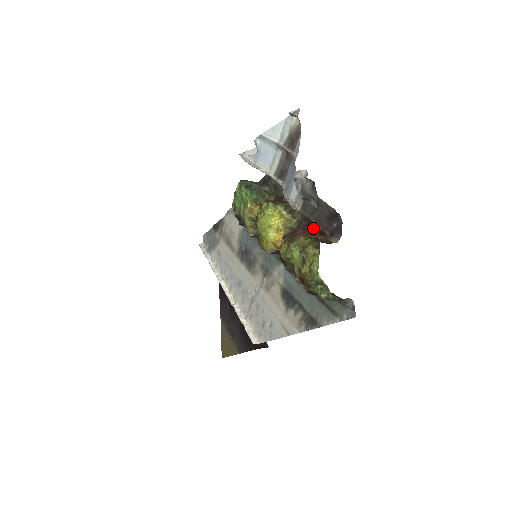
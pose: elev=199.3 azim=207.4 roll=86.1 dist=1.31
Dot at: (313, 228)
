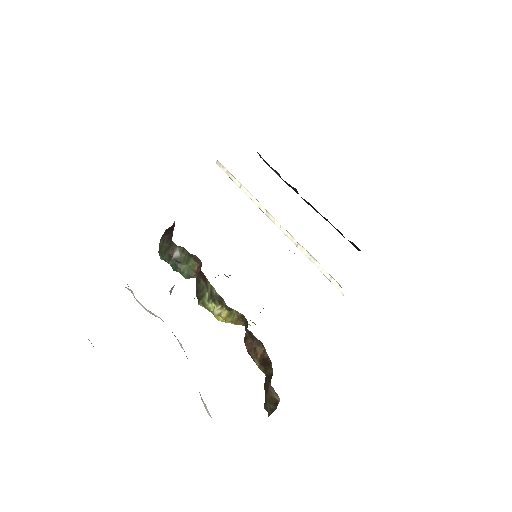
Dot at: (251, 334)
